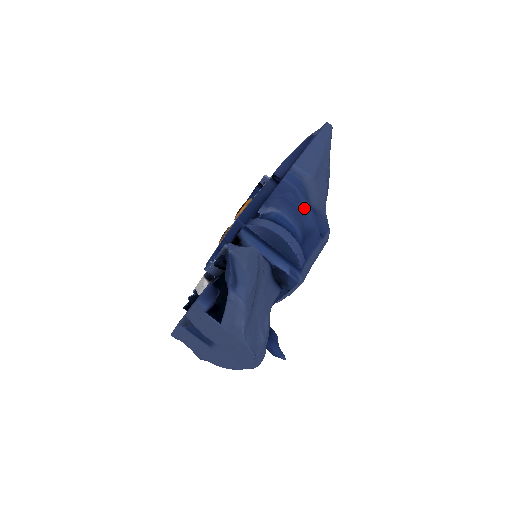
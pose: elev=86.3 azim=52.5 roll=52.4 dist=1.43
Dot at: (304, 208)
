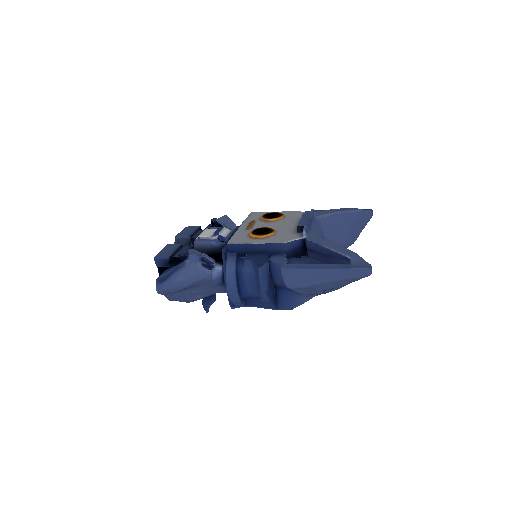
Dot at: (260, 293)
